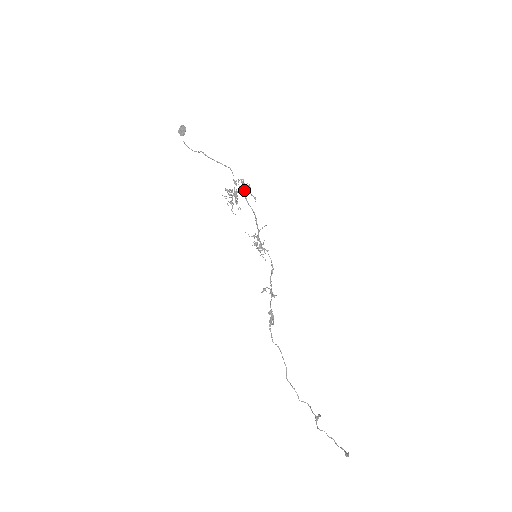
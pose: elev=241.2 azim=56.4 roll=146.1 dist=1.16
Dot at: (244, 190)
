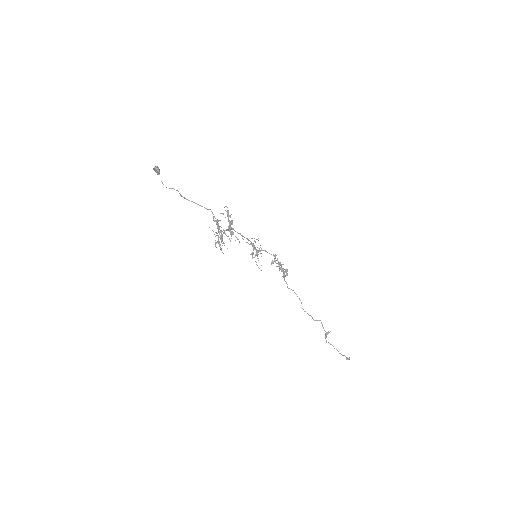
Dot at: (228, 227)
